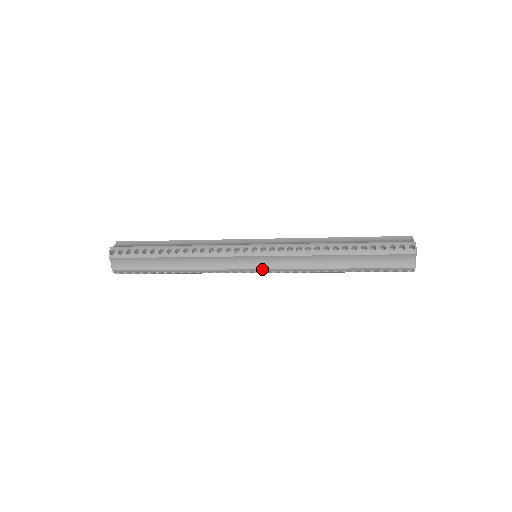
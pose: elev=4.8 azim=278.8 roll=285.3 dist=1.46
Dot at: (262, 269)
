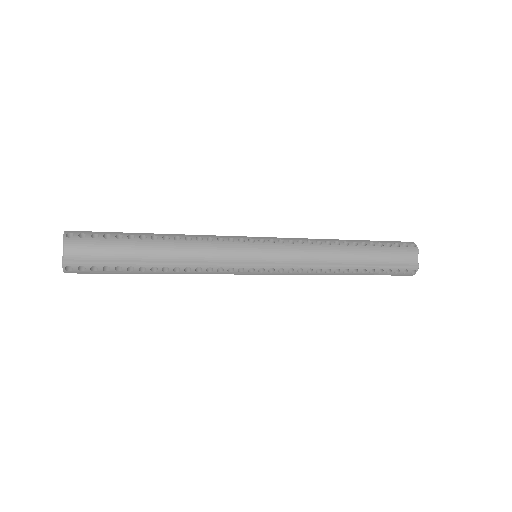
Dot at: (270, 264)
